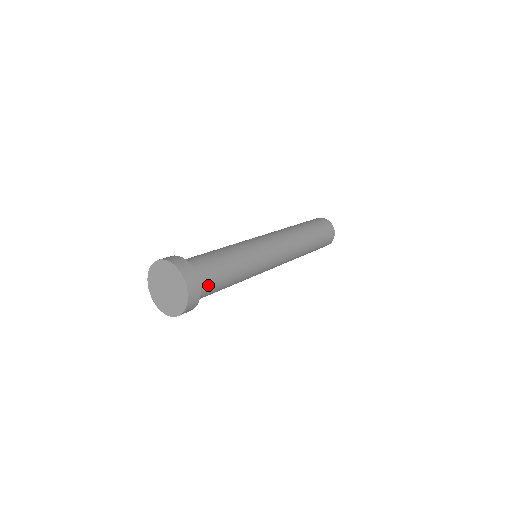
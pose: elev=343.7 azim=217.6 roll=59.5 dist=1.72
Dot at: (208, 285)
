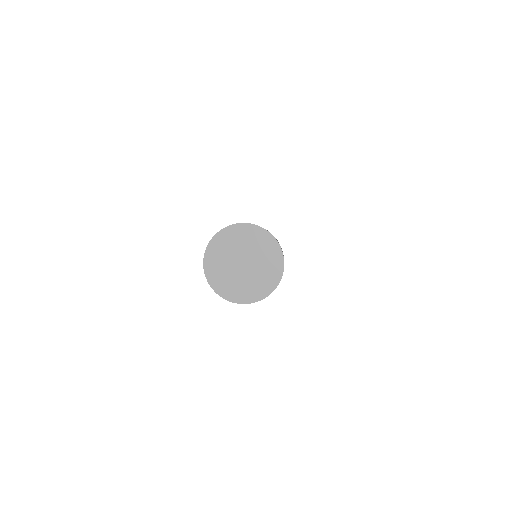
Dot at: occluded
